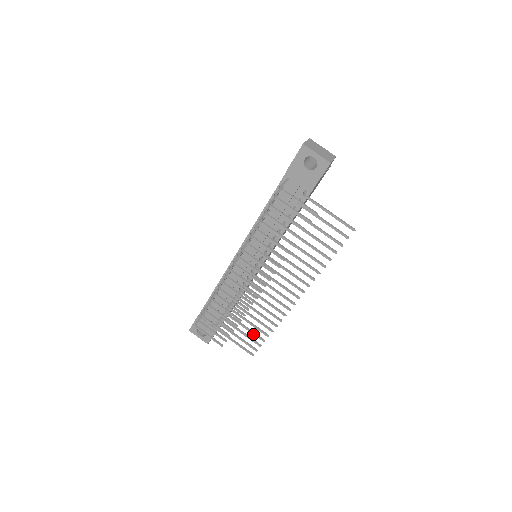
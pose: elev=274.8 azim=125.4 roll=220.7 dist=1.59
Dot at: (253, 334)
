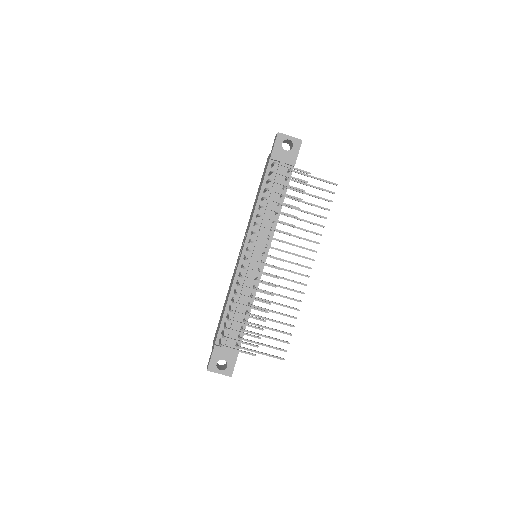
Dot at: occluded
